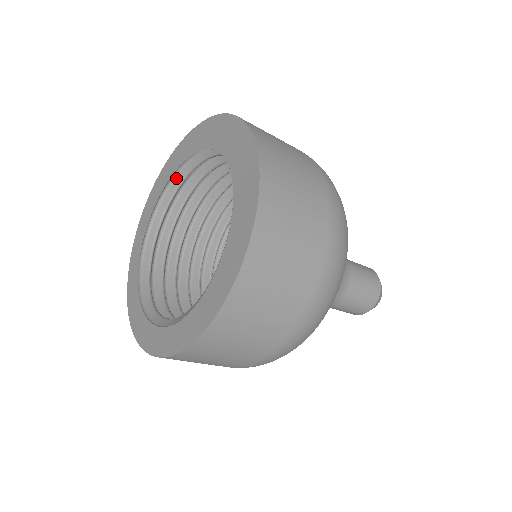
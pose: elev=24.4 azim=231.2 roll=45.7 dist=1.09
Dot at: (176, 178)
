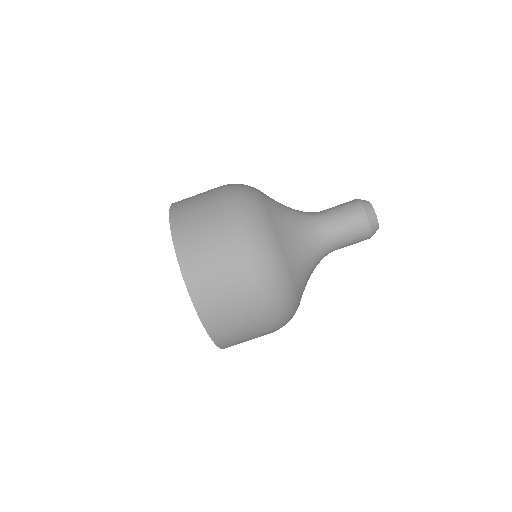
Dot at: occluded
